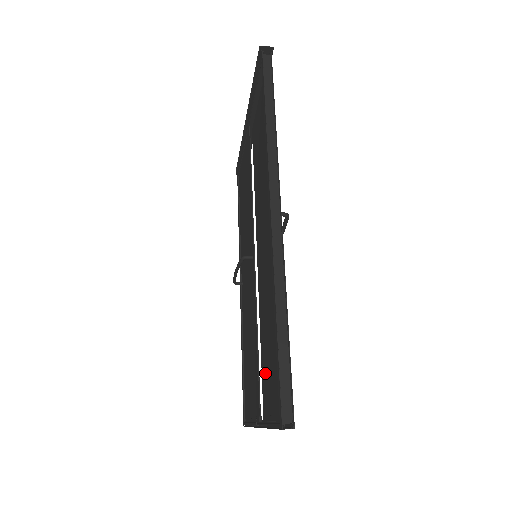
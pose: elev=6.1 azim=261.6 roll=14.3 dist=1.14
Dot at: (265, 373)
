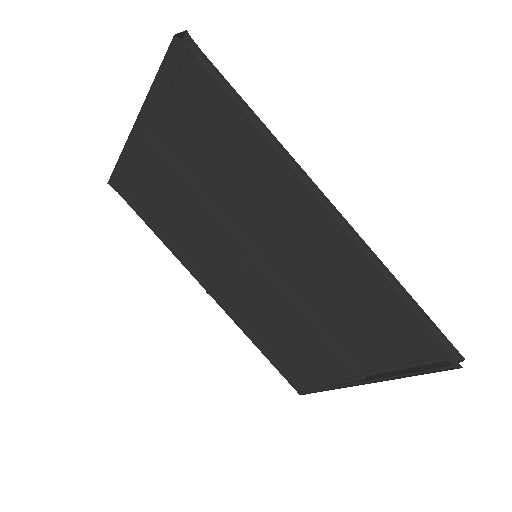
Dot at: (349, 343)
